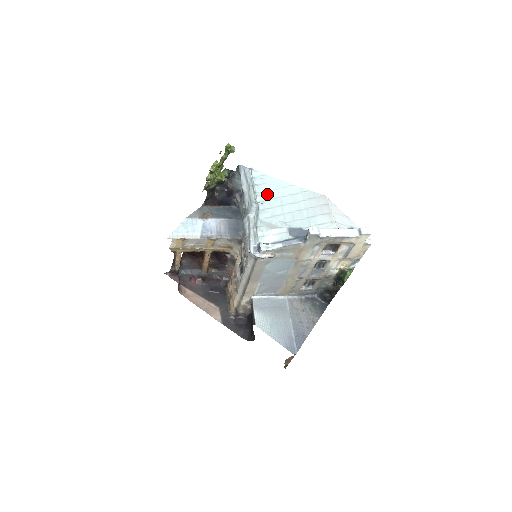
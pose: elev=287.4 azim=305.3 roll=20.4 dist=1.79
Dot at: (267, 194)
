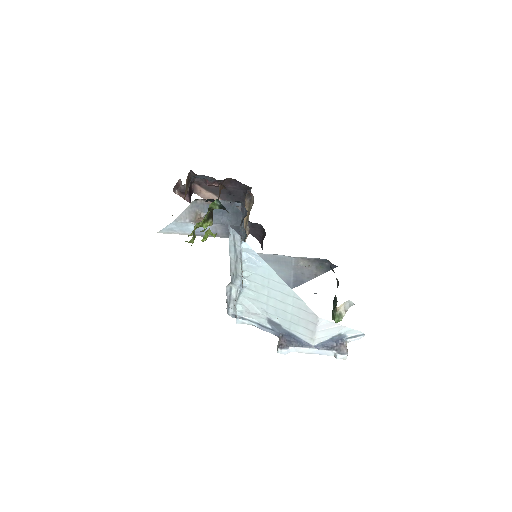
Dot at: (255, 277)
